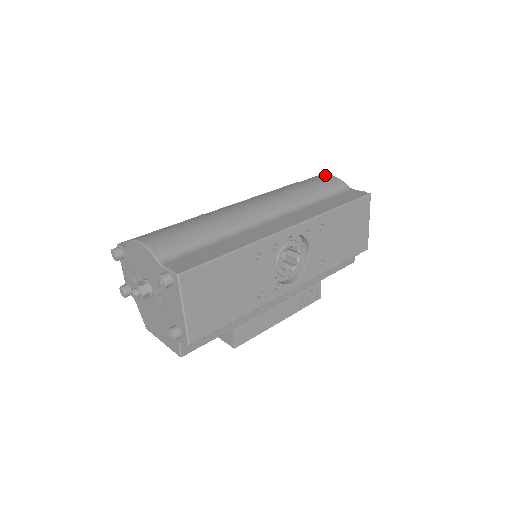
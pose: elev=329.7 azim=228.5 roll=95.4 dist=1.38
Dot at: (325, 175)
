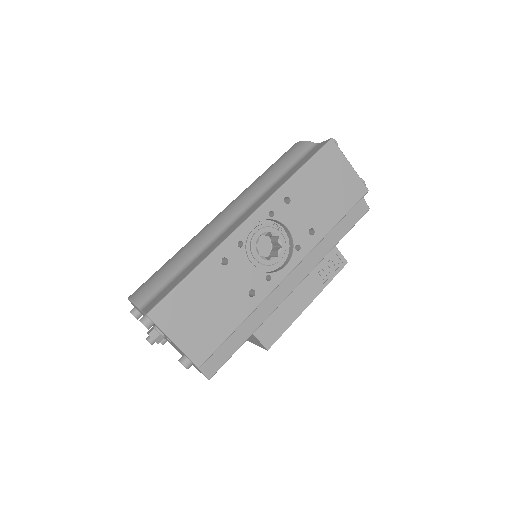
Dot at: (293, 145)
